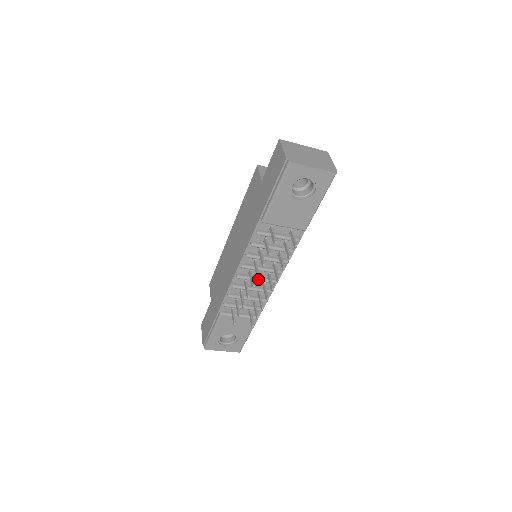
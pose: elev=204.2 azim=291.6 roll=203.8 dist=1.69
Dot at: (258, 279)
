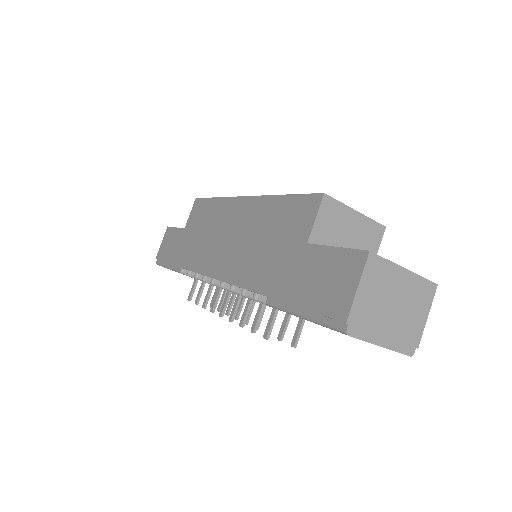
Dot at: occluded
